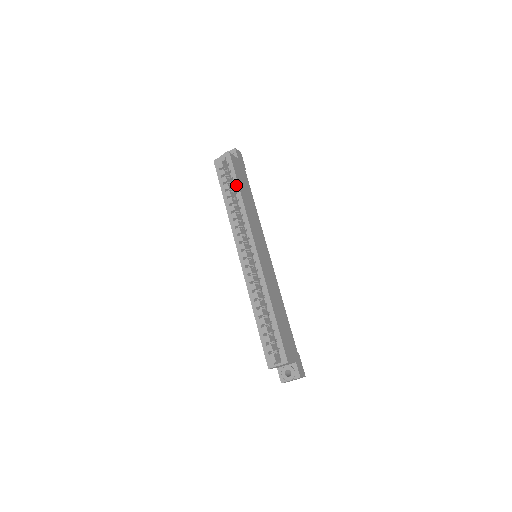
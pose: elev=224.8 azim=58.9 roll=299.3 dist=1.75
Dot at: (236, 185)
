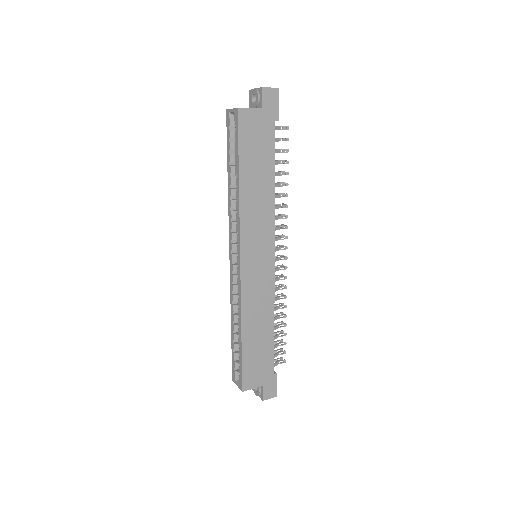
Dot at: (237, 165)
